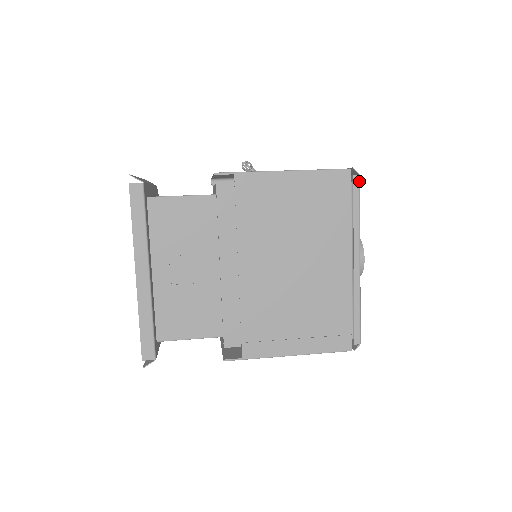
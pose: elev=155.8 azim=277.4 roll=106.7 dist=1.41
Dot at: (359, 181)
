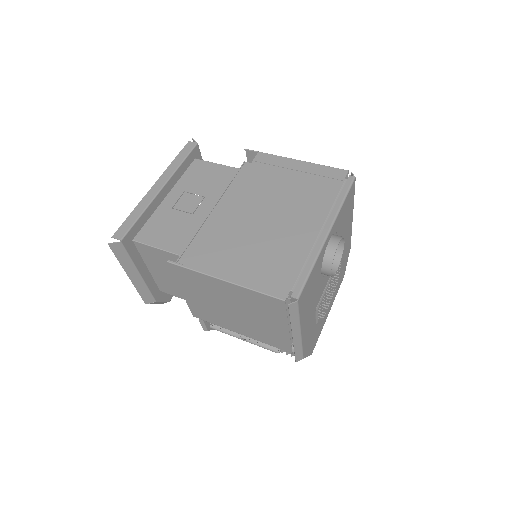
Dot at: (353, 180)
